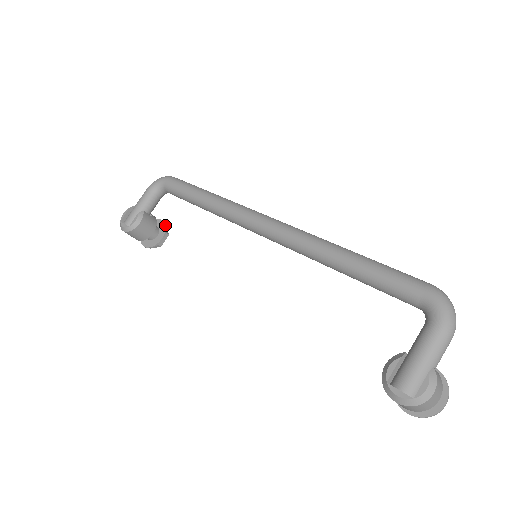
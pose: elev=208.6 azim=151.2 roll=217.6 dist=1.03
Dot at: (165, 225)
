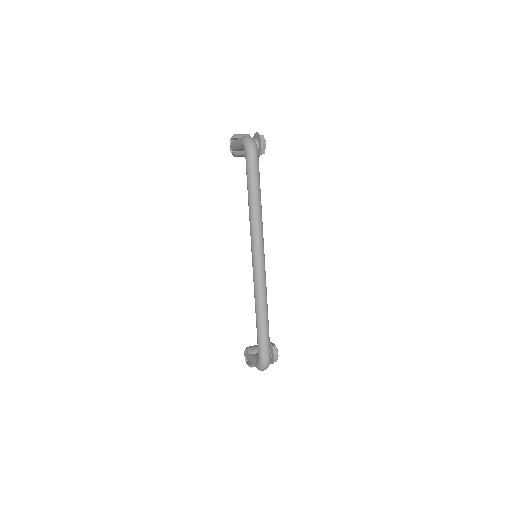
Dot at: (260, 151)
